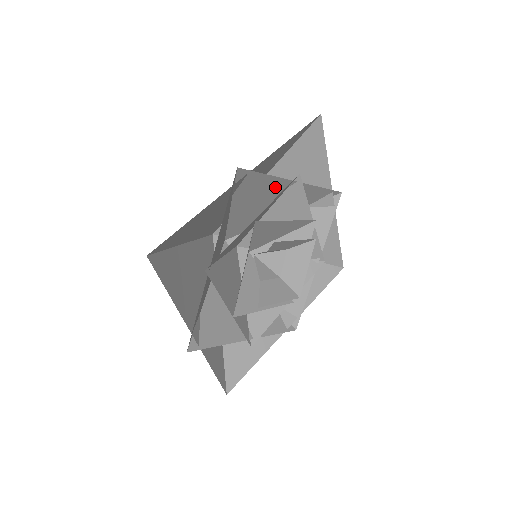
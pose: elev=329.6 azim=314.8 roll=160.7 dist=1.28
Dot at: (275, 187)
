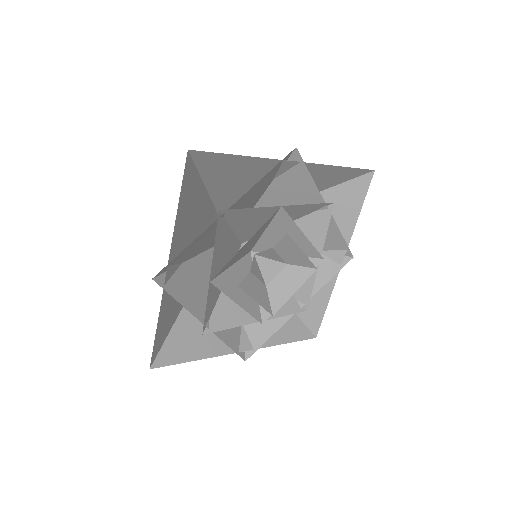
Dot at: (211, 229)
